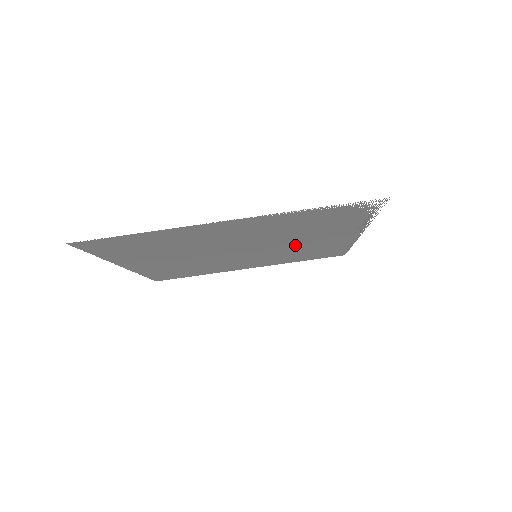
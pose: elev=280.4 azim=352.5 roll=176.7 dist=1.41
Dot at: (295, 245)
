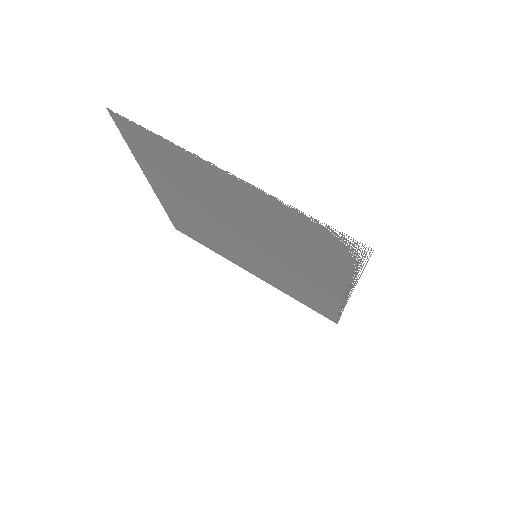
Dot at: (290, 266)
